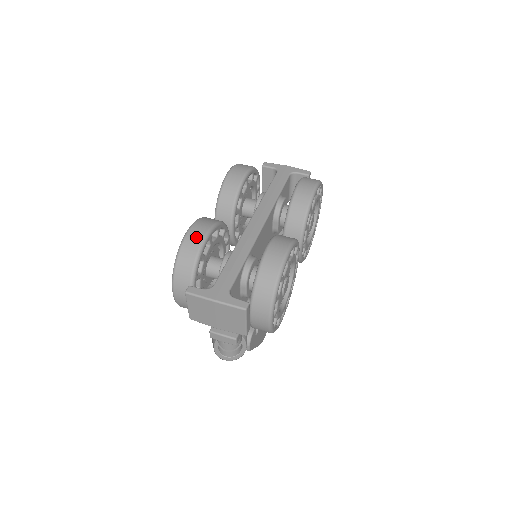
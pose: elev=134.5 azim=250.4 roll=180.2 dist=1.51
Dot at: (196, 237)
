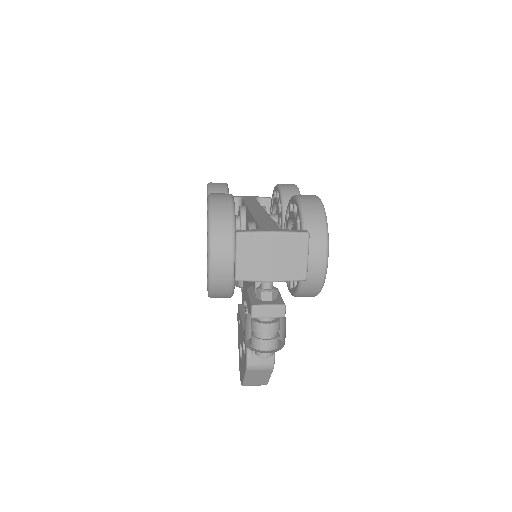
Dot at: (223, 196)
